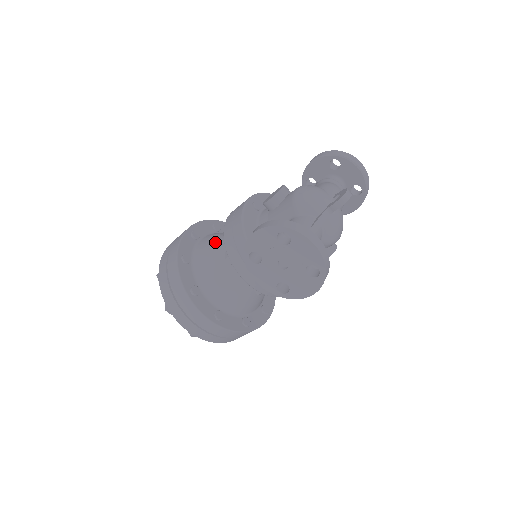
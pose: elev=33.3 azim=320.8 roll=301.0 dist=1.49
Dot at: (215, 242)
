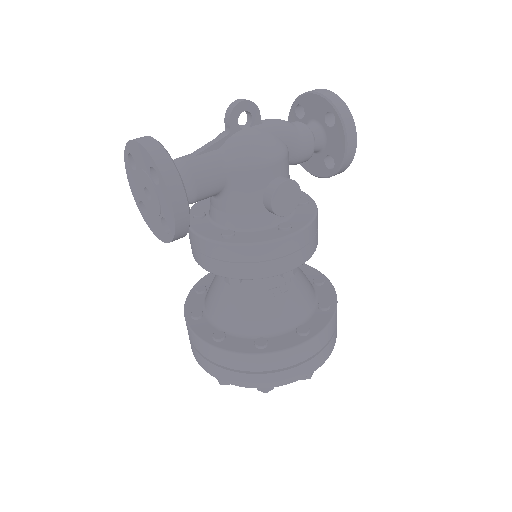
Dot at: occluded
